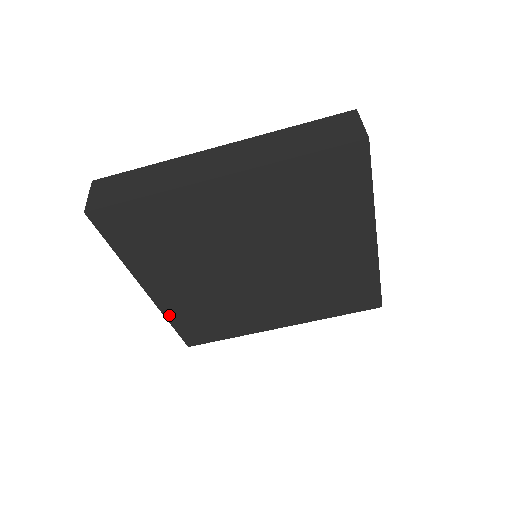
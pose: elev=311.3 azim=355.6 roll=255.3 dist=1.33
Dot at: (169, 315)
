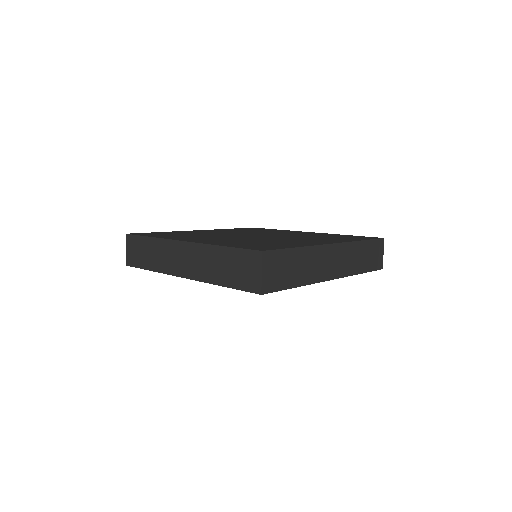
Dot at: occluded
